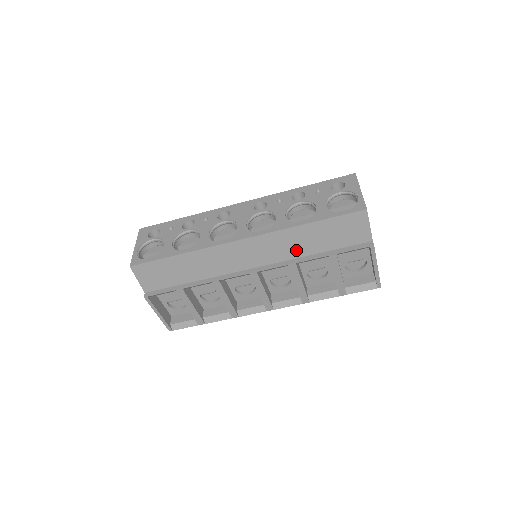
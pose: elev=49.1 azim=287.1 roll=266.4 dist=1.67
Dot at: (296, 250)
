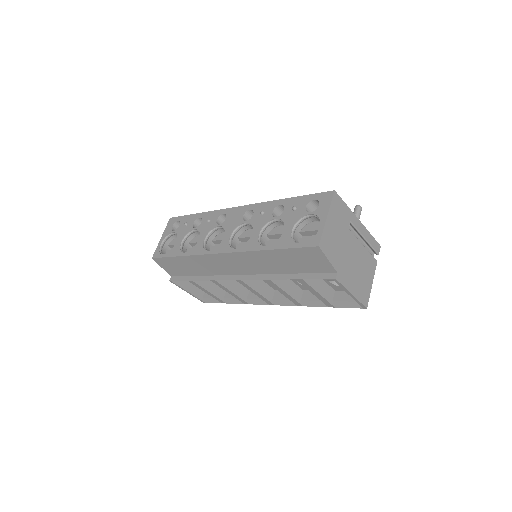
Dot at: (269, 268)
